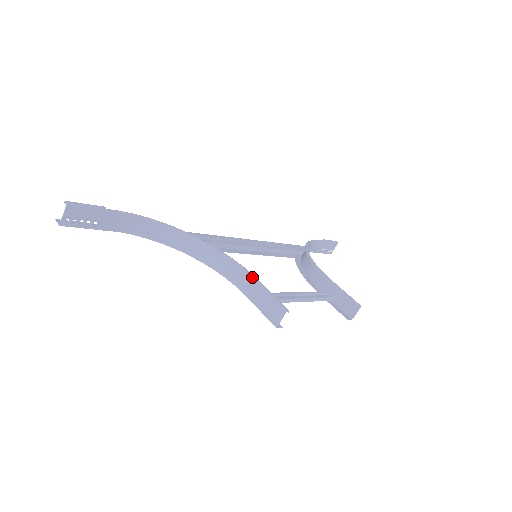
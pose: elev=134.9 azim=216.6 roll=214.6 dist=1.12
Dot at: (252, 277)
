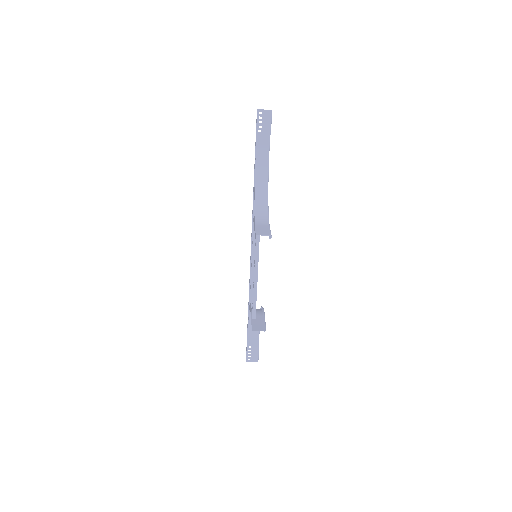
Dot at: (269, 224)
